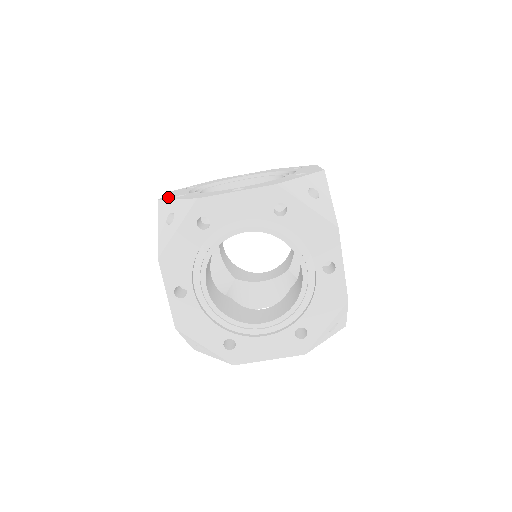
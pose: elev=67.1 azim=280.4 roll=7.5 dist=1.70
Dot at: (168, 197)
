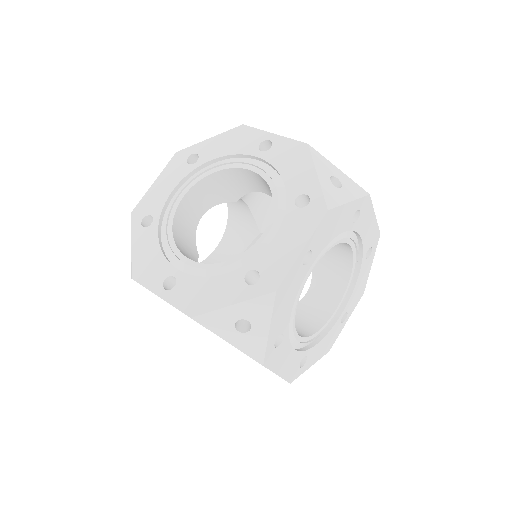
Dot at: occluded
